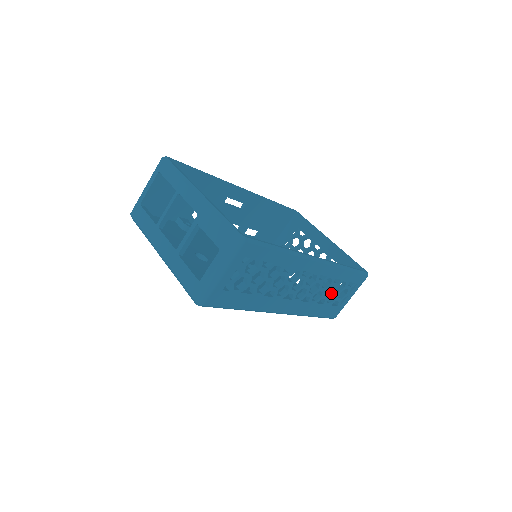
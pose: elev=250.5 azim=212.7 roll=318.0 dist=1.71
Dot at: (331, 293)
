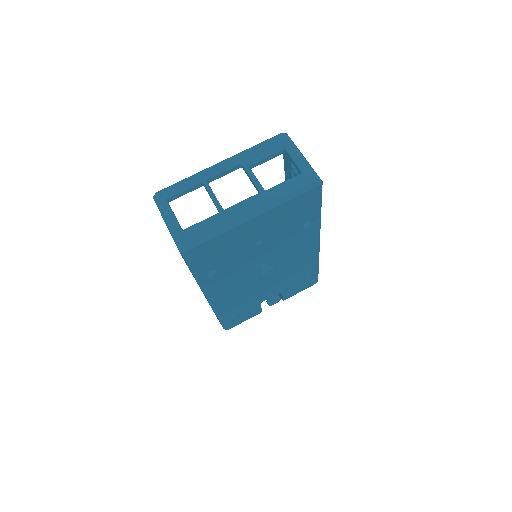
Dot at: occluded
